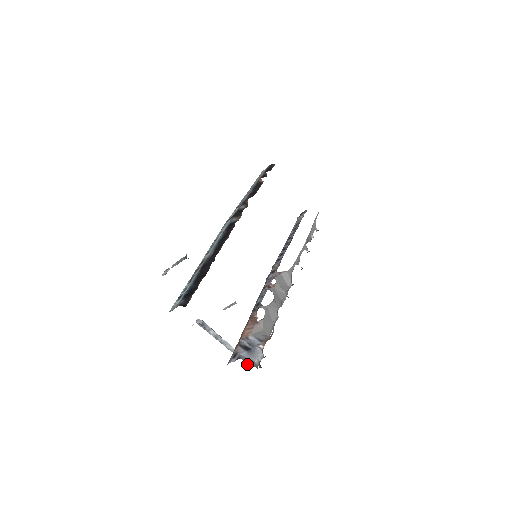
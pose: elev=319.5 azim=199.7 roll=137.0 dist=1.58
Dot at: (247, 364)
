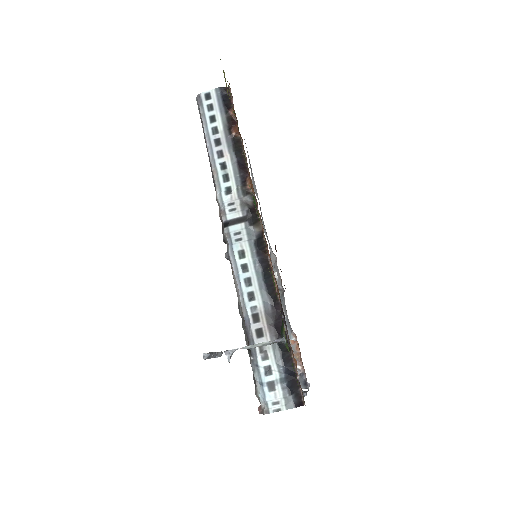
Dot at: occluded
